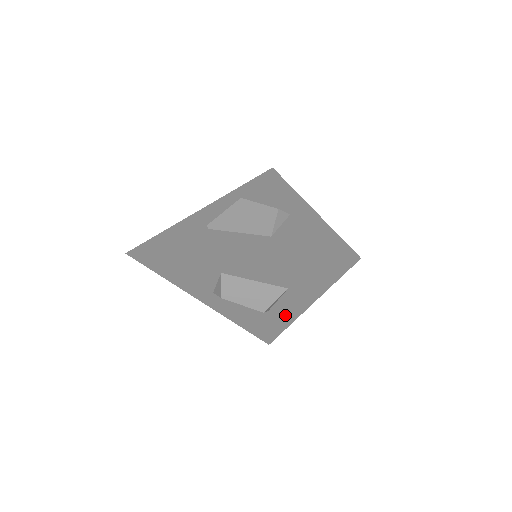
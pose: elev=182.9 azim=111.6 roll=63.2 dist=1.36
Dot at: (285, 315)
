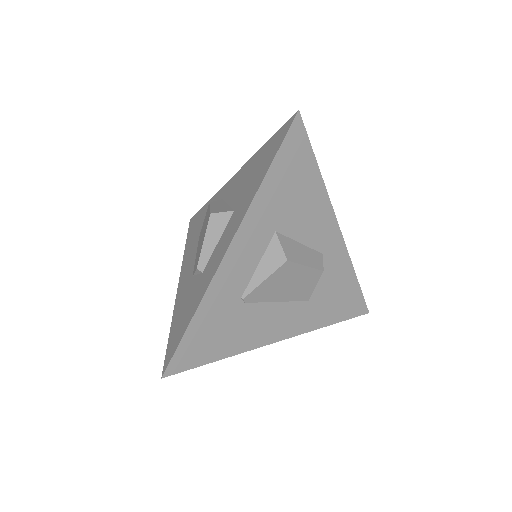
Dot at: occluded
